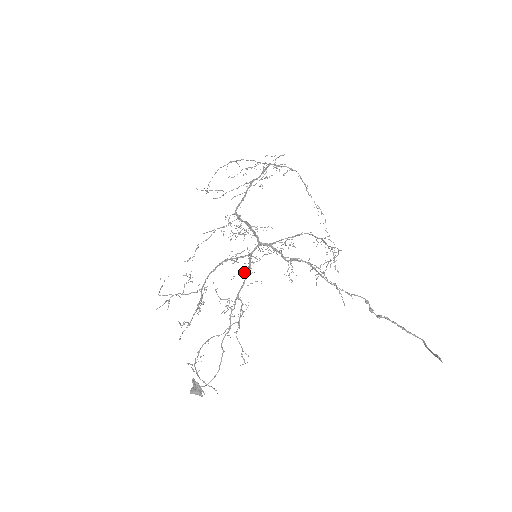
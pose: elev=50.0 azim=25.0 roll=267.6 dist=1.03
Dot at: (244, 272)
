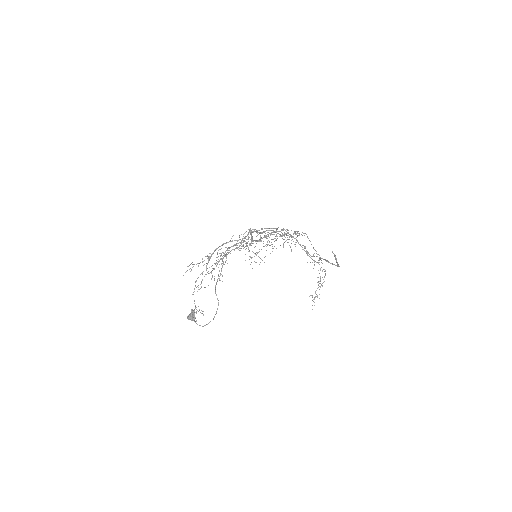
Dot at: occluded
